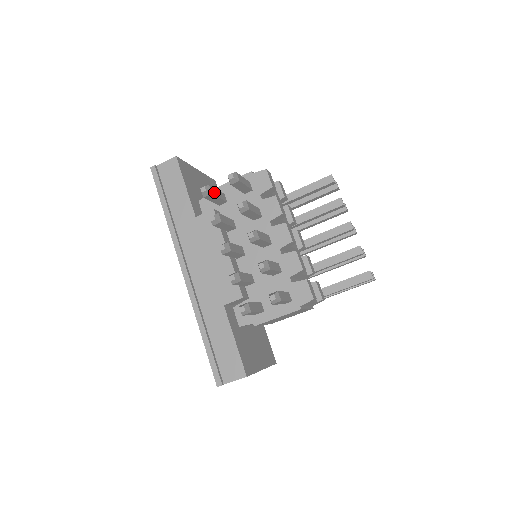
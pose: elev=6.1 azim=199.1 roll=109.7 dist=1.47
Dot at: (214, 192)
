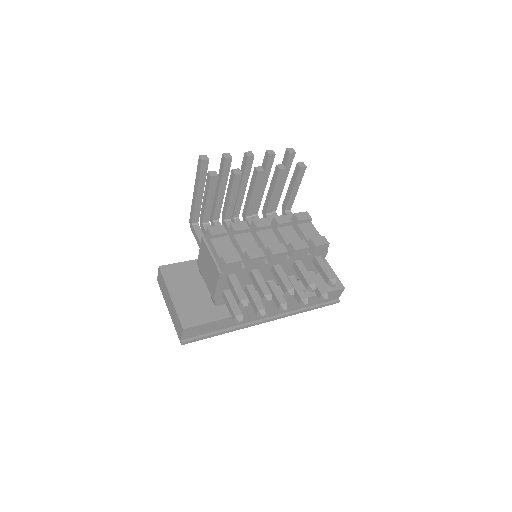
Dot at: (237, 310)
